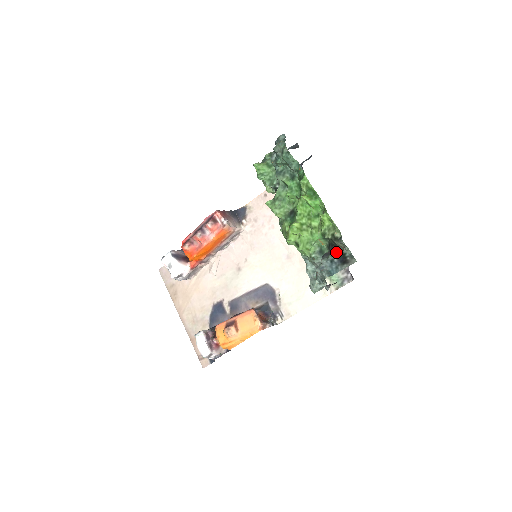
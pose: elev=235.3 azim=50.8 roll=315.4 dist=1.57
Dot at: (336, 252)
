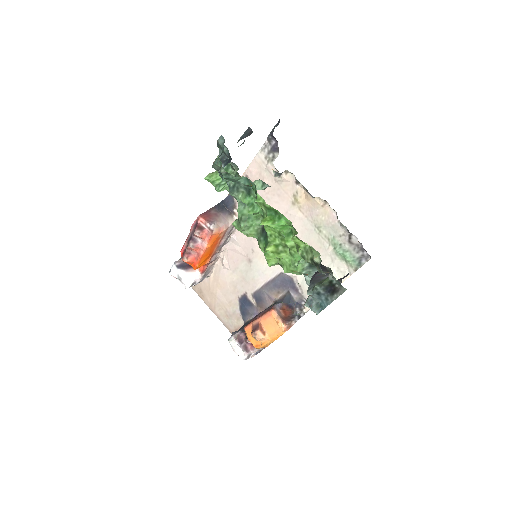
Dot at: (319, 284)
